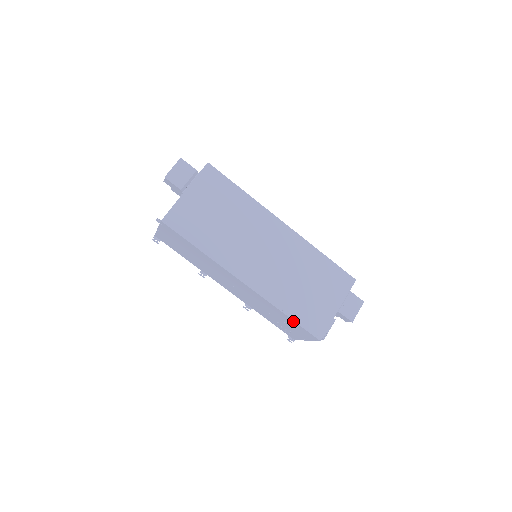
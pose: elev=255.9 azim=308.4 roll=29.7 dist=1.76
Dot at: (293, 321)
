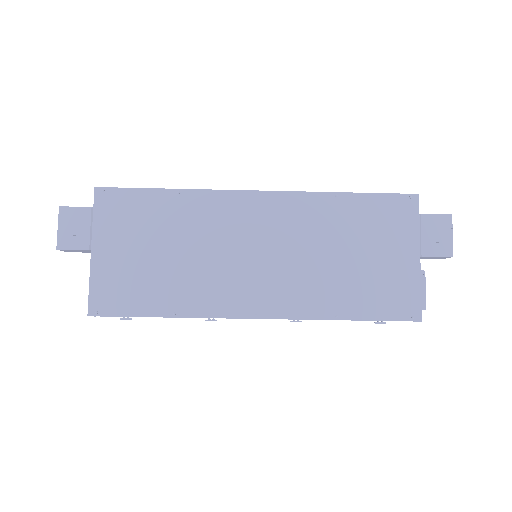
Dot at: (363, 320)
